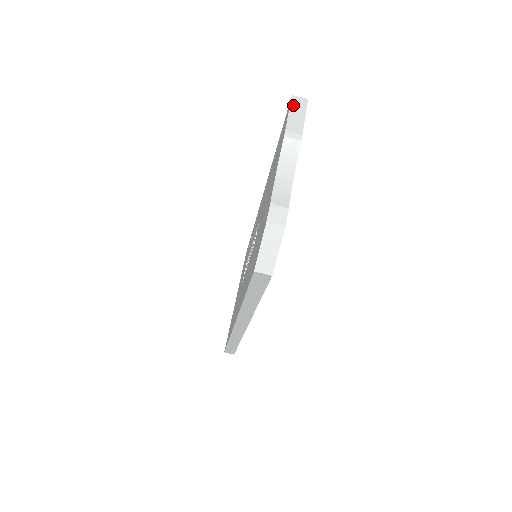
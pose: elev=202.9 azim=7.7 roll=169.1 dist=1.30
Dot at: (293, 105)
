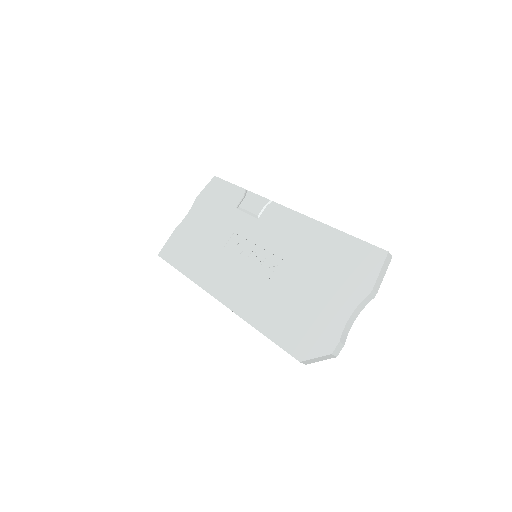
Dot at: (385, 263)
